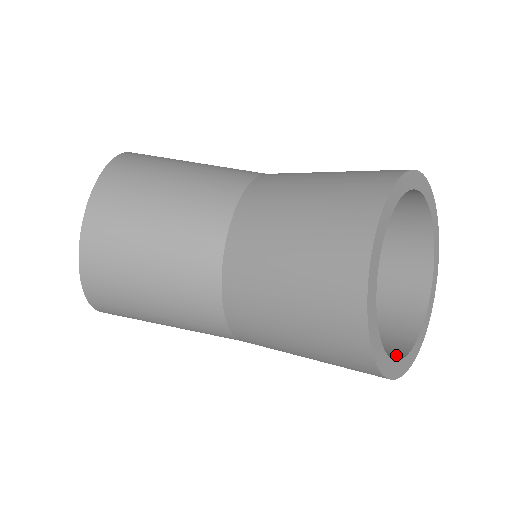
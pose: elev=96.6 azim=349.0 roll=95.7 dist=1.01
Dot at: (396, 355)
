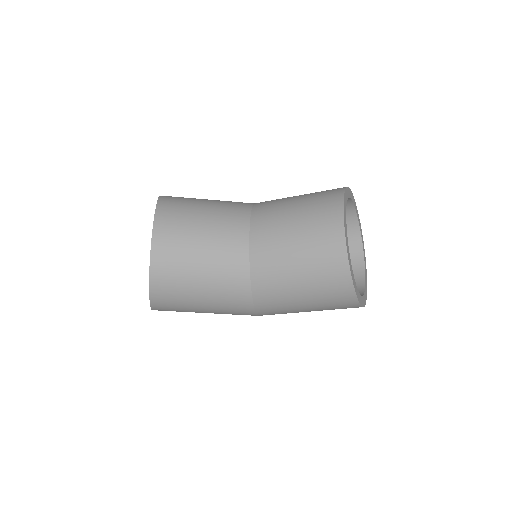
Dot at: occluded
